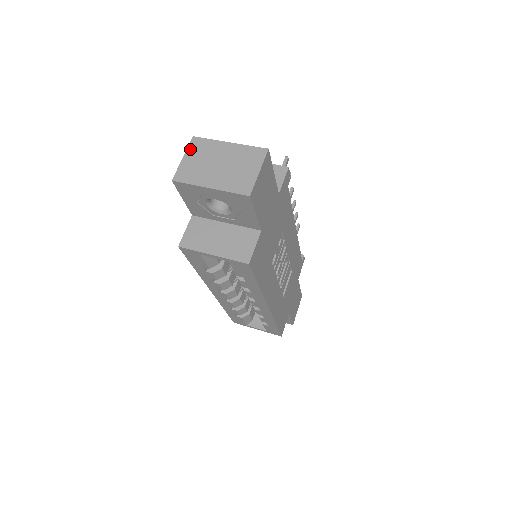
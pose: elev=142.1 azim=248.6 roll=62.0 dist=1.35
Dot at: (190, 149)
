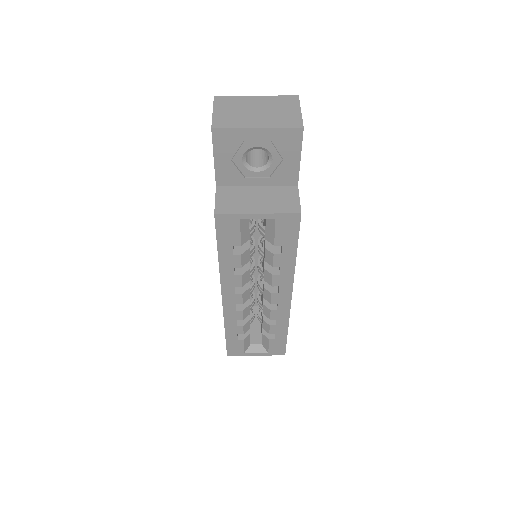
Dot at: (217, 104)
